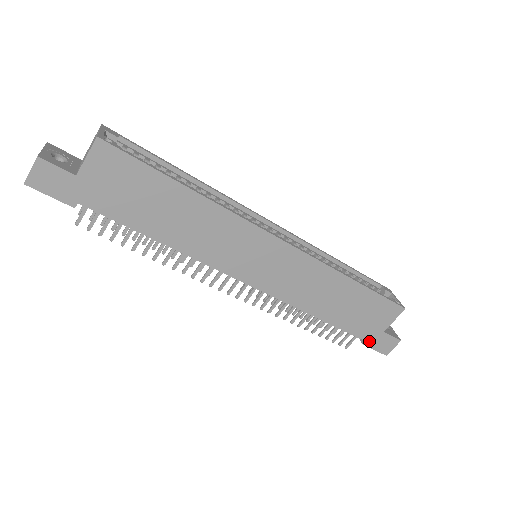
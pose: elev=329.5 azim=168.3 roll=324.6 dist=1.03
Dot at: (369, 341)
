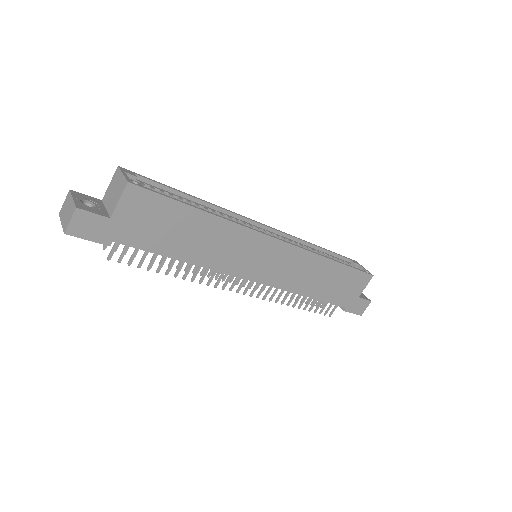
Dot at: (348, 307)
